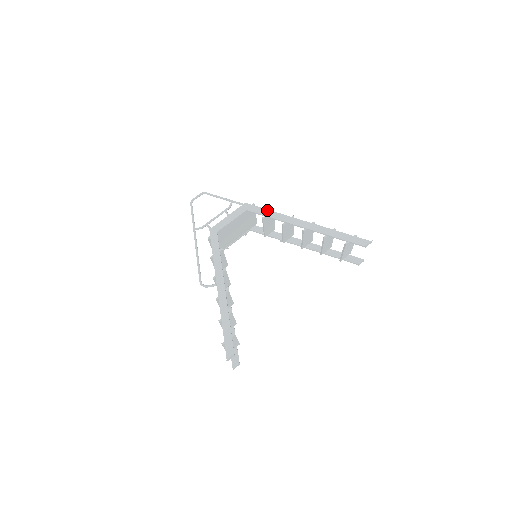
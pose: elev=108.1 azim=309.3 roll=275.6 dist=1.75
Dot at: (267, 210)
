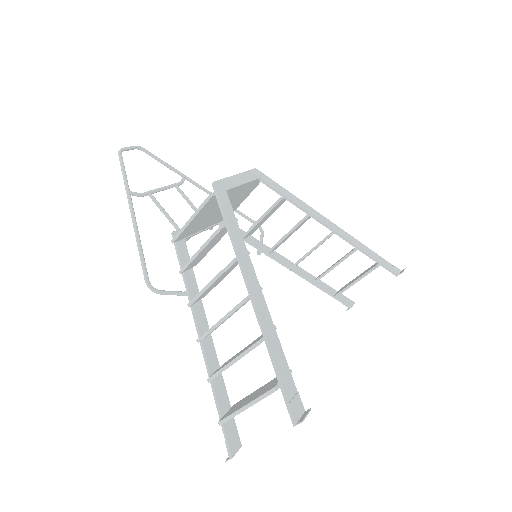
Dot at: occluded
